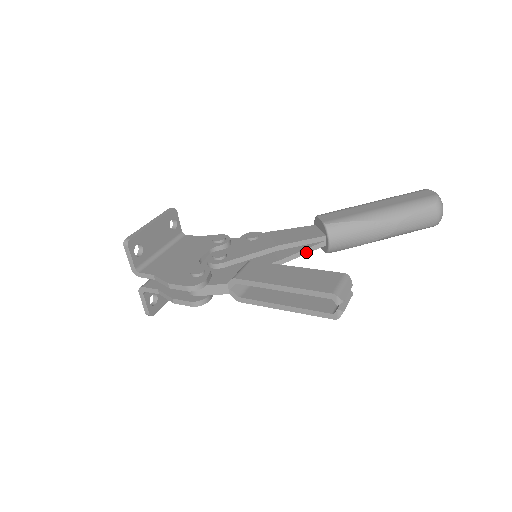
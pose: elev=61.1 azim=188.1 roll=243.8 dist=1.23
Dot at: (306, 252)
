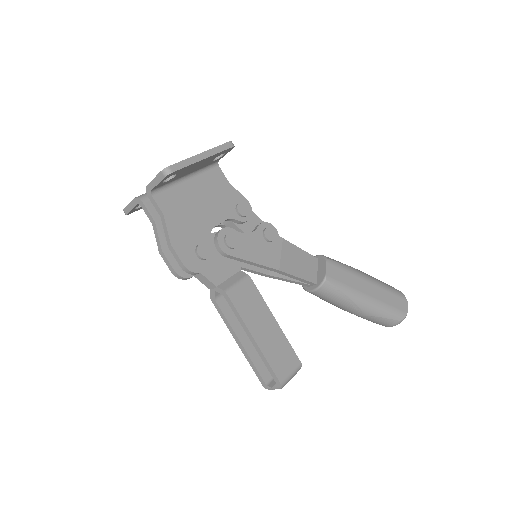
Dot at: (292, 282)
